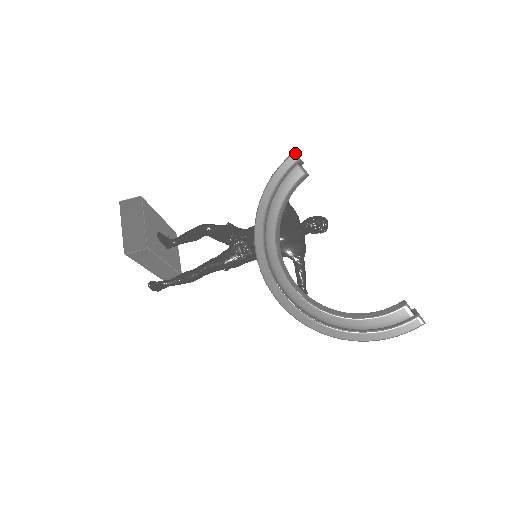
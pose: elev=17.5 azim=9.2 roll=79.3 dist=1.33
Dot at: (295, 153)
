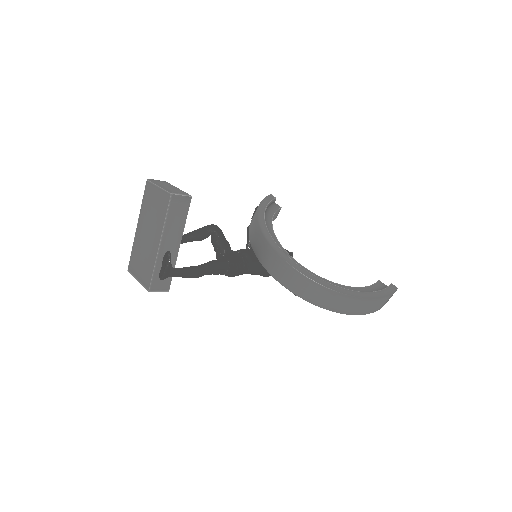
Dot at: (271, 195)
